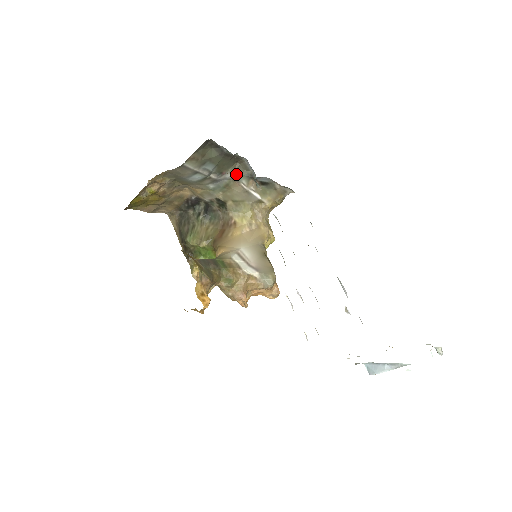
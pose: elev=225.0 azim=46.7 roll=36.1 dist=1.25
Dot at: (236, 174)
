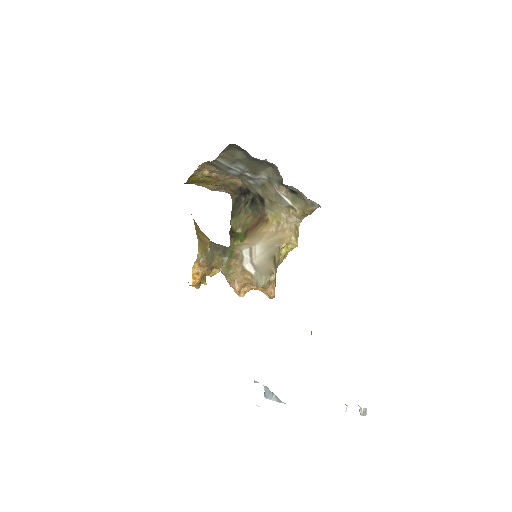
Dot at: (270, 177)
